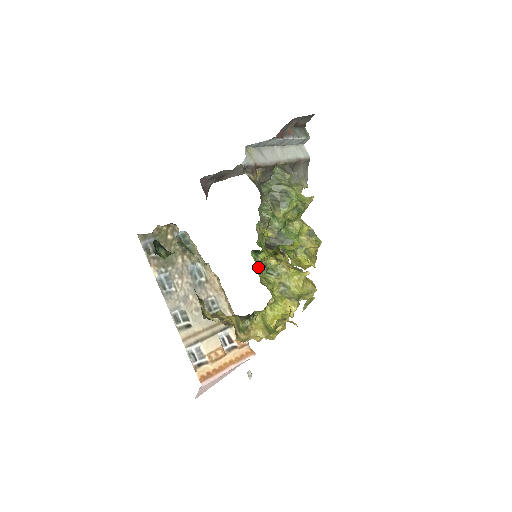
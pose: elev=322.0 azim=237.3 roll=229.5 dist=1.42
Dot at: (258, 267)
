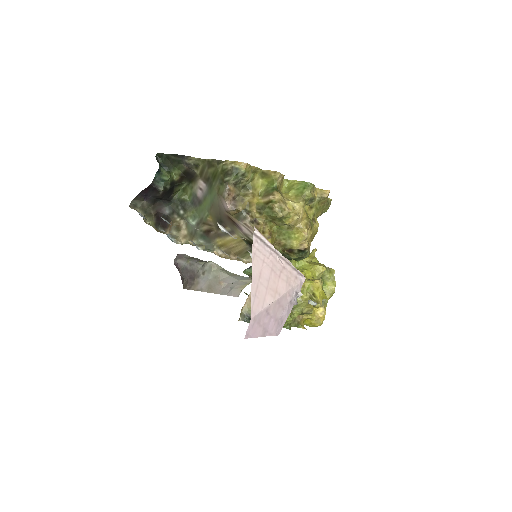
Dot at: occluded
